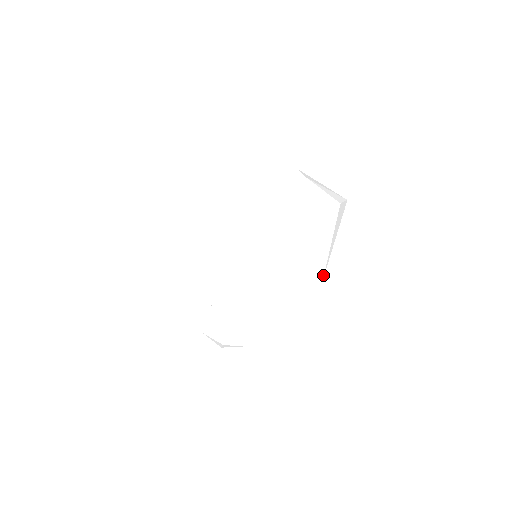
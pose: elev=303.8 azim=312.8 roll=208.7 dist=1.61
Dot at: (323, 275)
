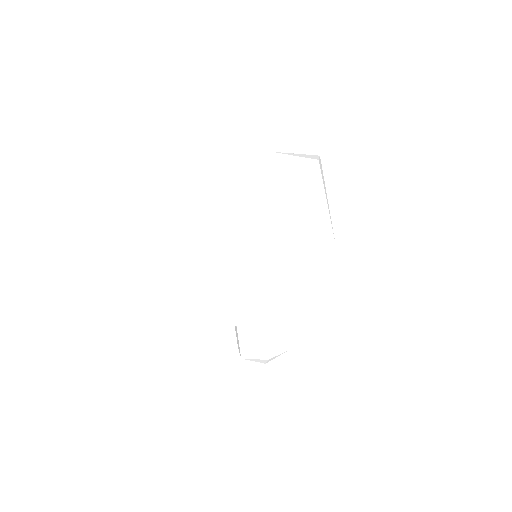
Dot at: (334, 240)
